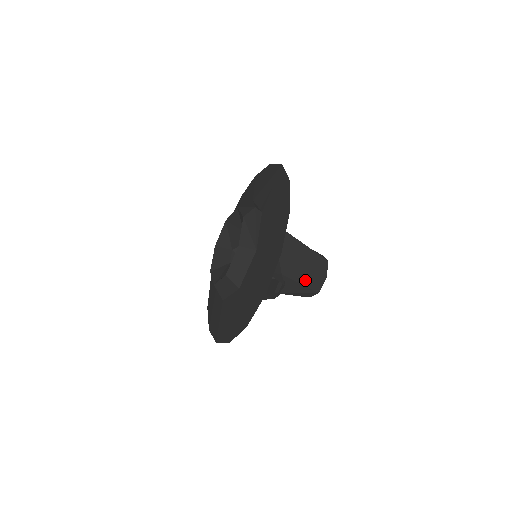
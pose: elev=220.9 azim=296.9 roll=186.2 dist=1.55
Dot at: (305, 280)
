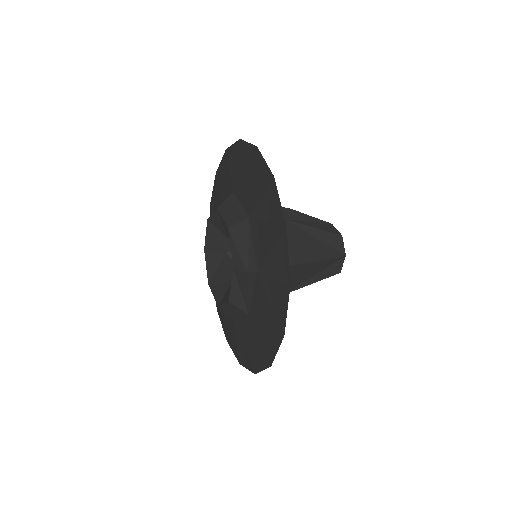
Dot at: (312, 283)
